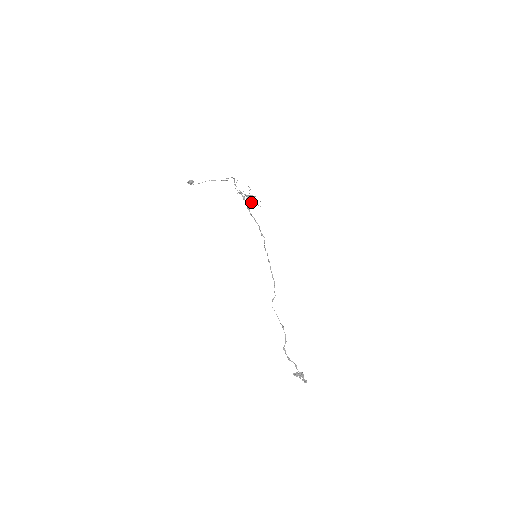
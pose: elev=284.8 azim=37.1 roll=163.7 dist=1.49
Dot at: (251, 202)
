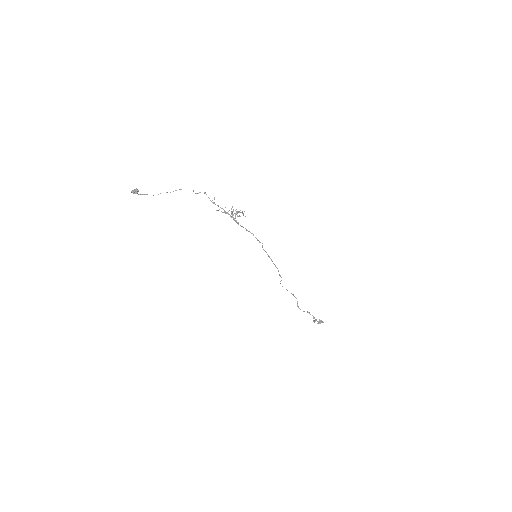
Dot at: occluded
